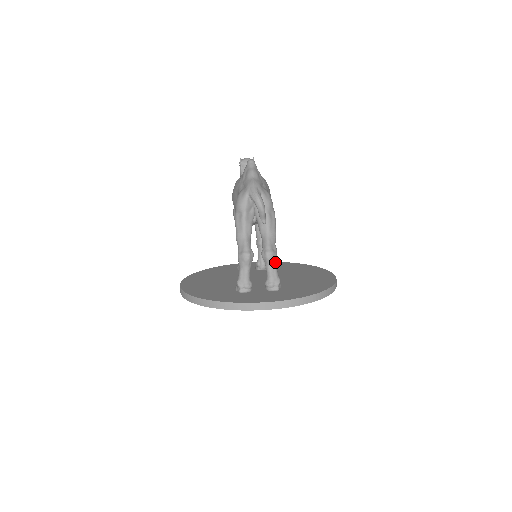
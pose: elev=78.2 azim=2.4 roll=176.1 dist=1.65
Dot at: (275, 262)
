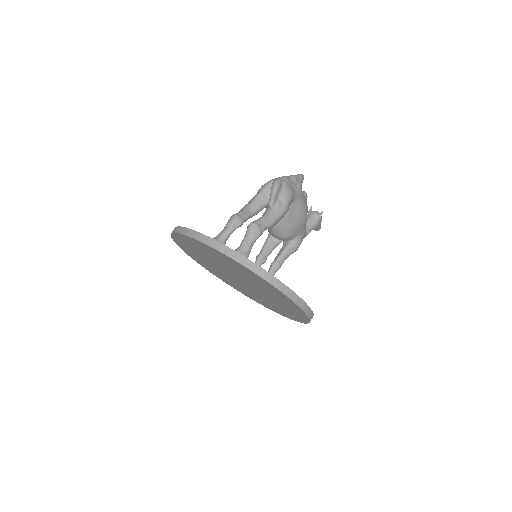
Dot at: (254, 236)
